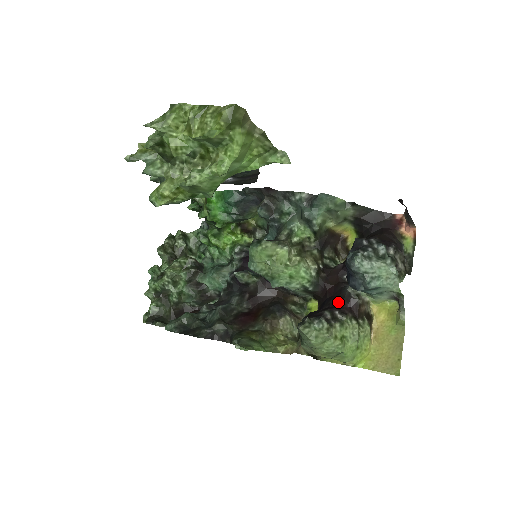
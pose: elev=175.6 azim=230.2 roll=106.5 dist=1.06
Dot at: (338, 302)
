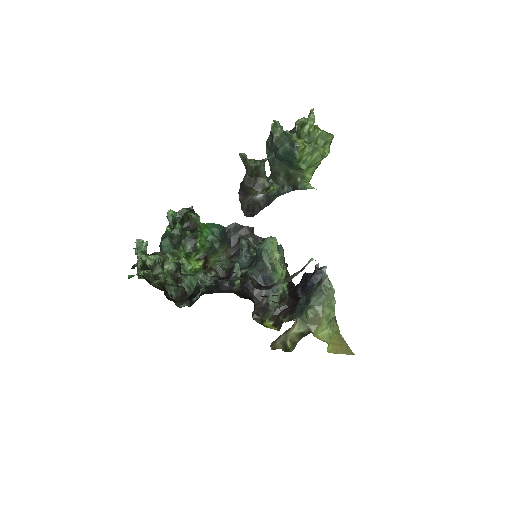
Dot at: occluded
